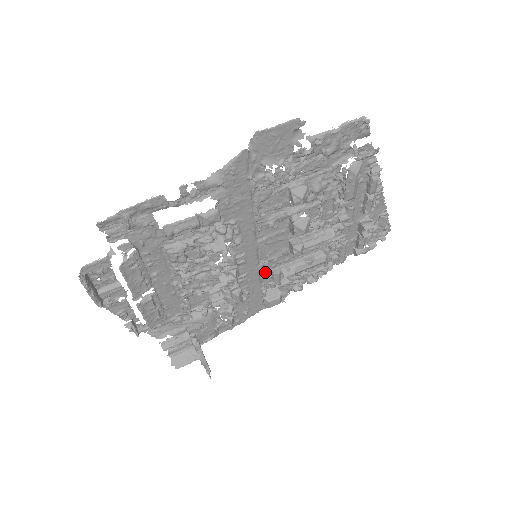
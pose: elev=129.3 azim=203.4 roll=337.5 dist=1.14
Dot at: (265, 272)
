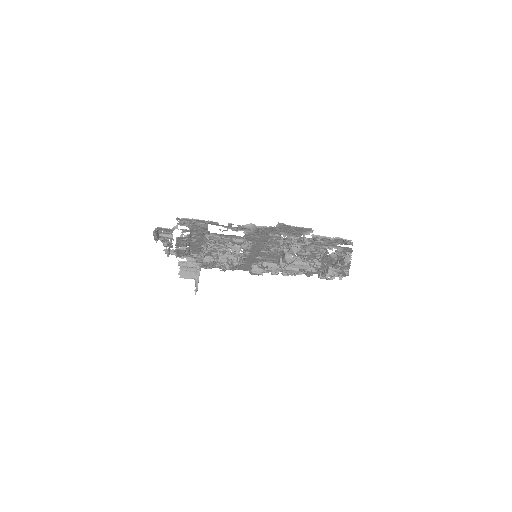
Dot at: (258, 260)
